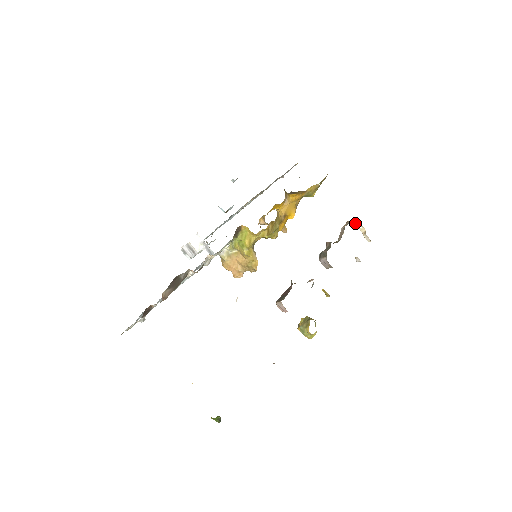
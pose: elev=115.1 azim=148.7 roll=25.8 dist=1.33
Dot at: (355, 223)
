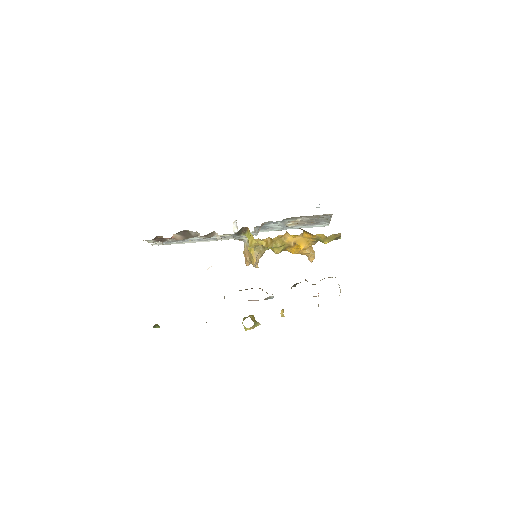
Dot at: occluded
